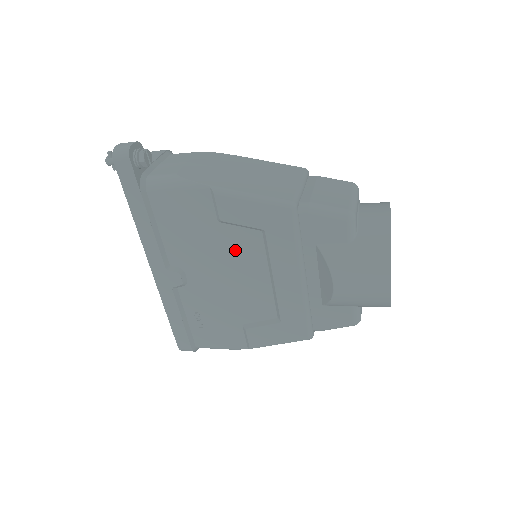
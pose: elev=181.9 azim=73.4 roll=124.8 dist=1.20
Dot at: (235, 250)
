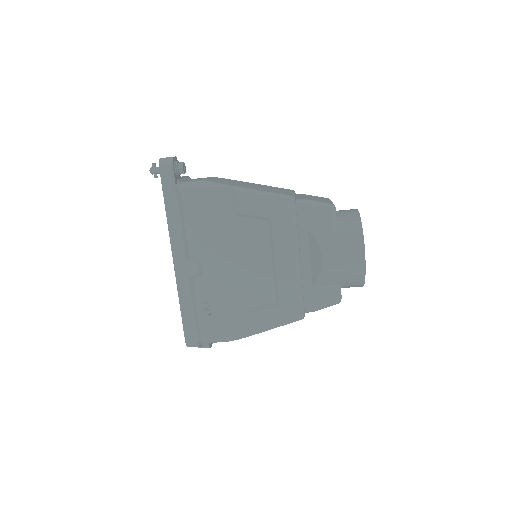
Dot at: (246, 239)
